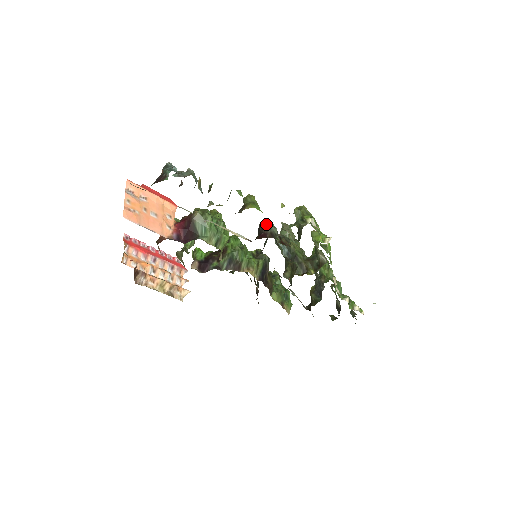
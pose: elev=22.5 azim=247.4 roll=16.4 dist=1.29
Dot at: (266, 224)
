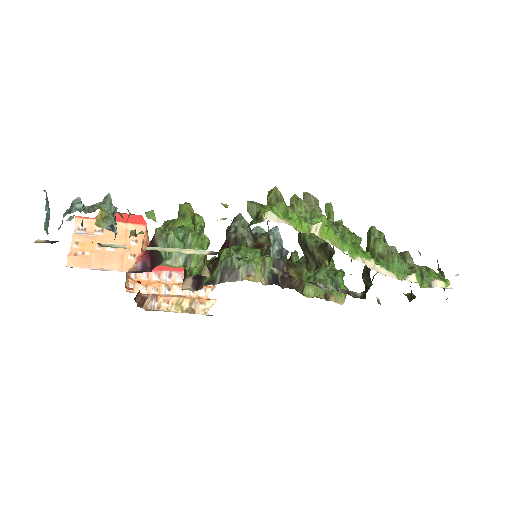
Dot at: (231, 226)
